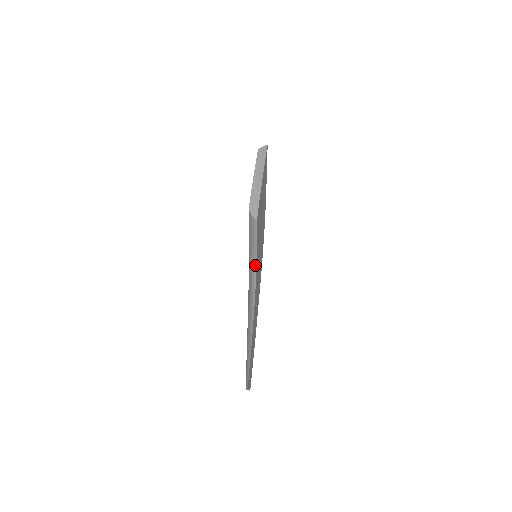
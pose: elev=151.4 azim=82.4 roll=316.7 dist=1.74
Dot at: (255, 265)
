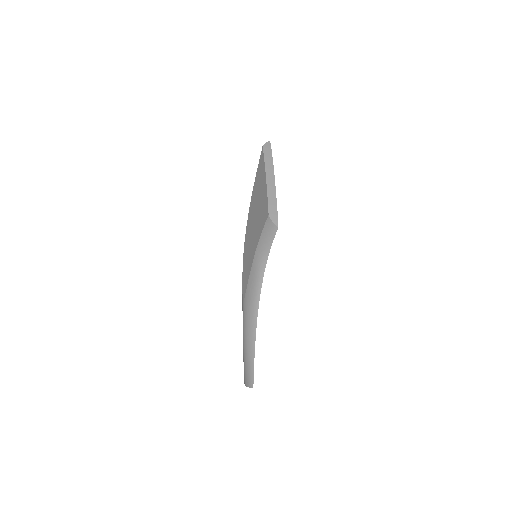
Dot at: (263, 268)
